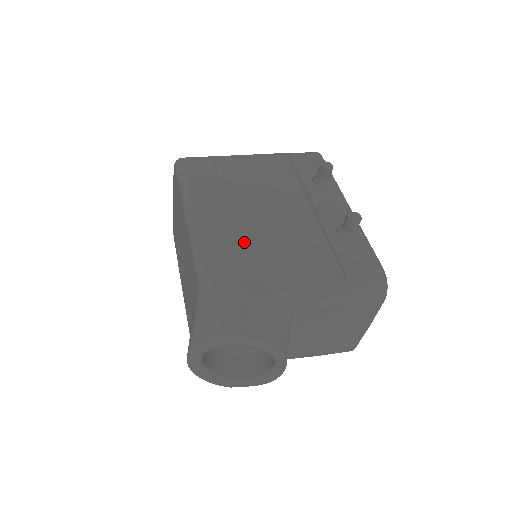
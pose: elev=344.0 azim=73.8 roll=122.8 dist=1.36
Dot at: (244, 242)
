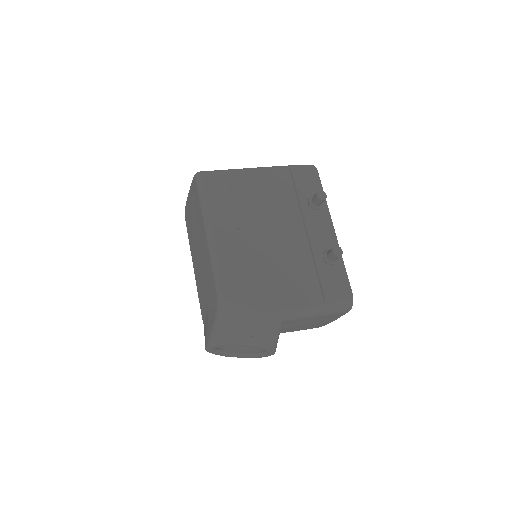
Dot at: (252, 266)
